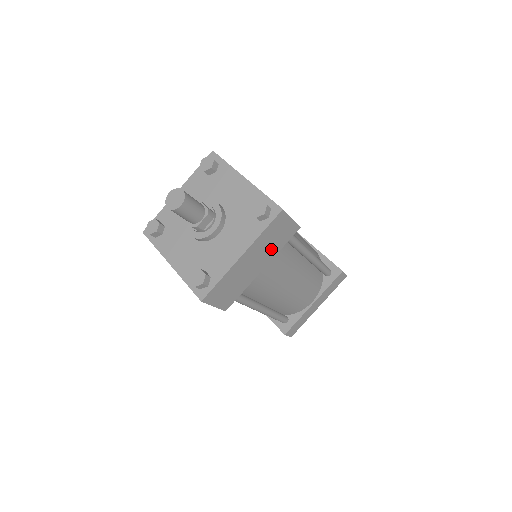
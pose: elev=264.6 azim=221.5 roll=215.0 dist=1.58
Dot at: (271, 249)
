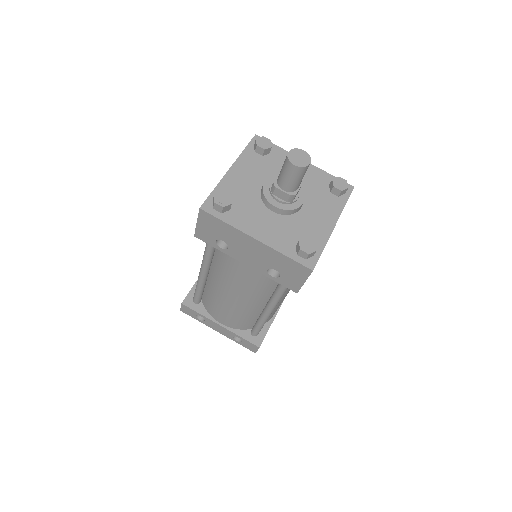
Dot at: occluded
